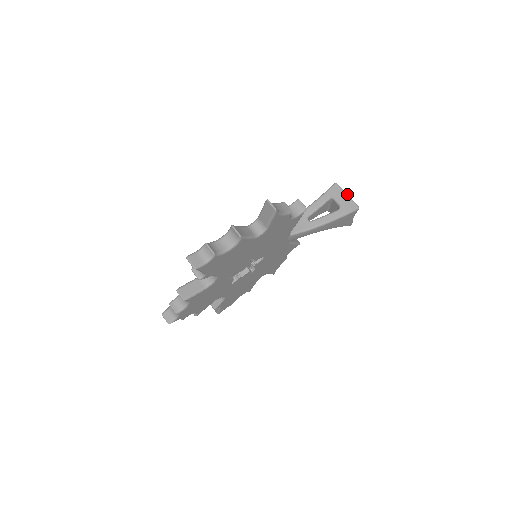
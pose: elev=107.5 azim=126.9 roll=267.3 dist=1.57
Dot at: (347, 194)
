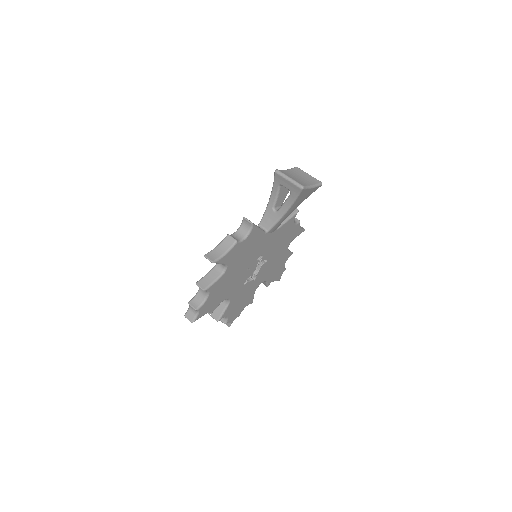
Dot at: (288, 178)
